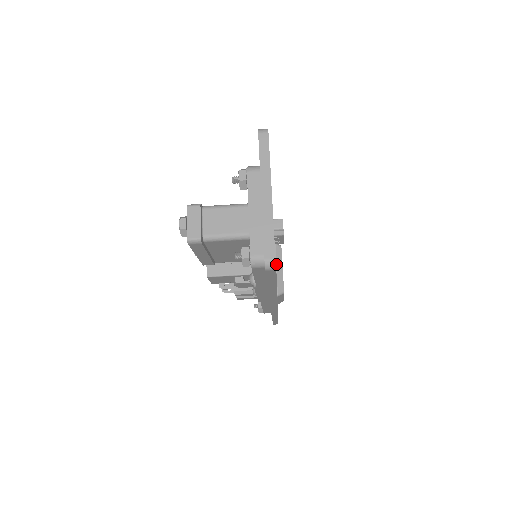
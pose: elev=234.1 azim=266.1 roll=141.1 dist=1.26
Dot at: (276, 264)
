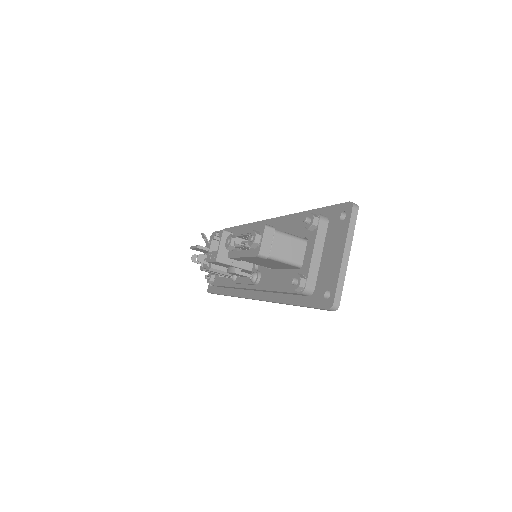
Dot at: occluded
